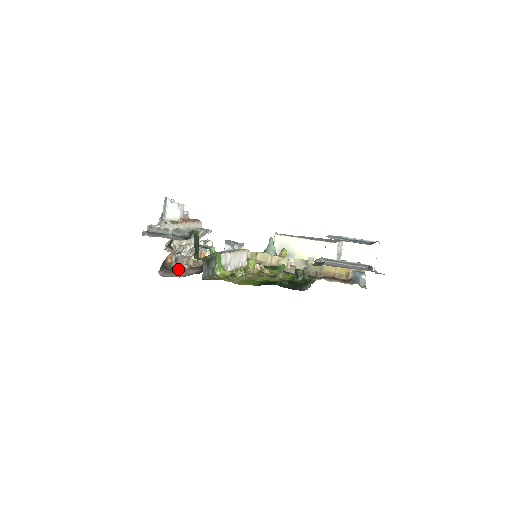
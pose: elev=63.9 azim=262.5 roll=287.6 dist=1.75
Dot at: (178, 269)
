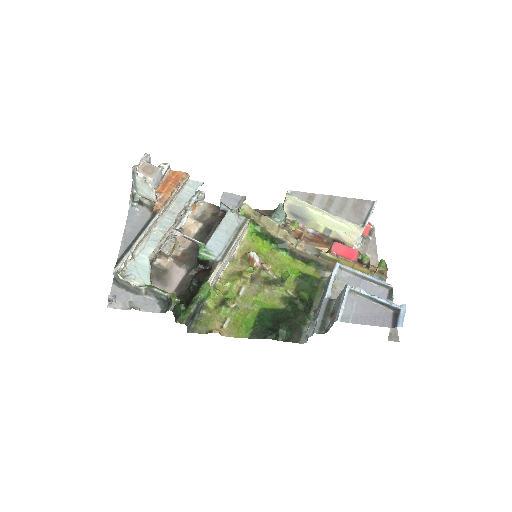
Dot at: (161, 270)
